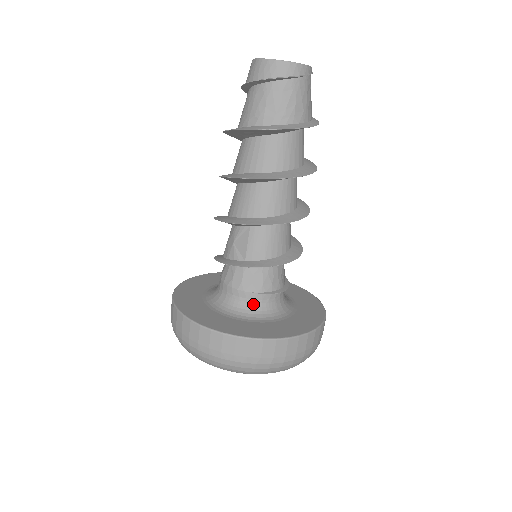
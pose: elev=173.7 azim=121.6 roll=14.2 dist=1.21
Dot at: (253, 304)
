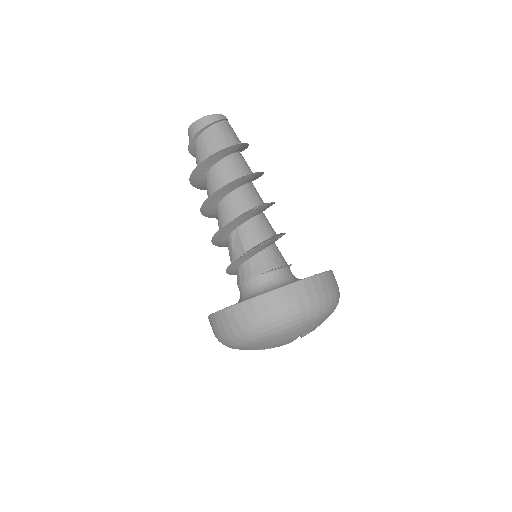
Dot at: (268, 282)
